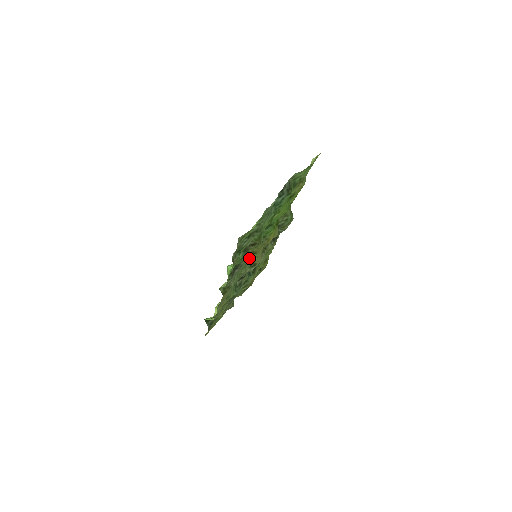
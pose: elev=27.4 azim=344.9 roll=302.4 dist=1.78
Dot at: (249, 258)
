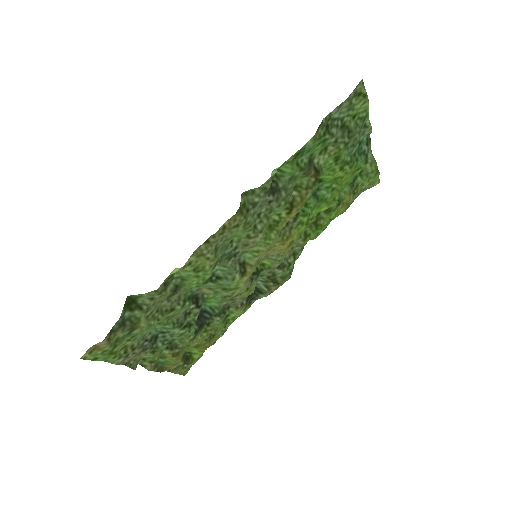
Dot at: (271, 222)
